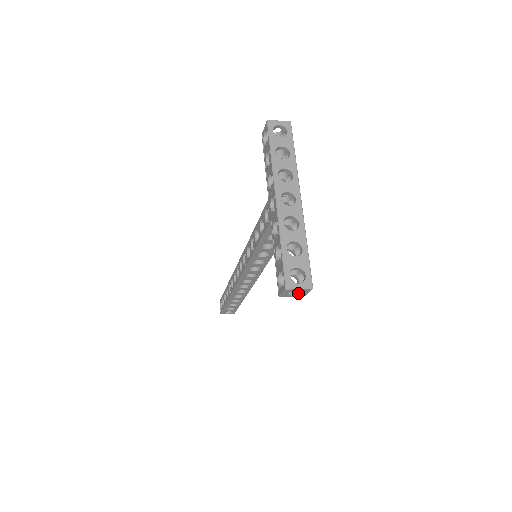
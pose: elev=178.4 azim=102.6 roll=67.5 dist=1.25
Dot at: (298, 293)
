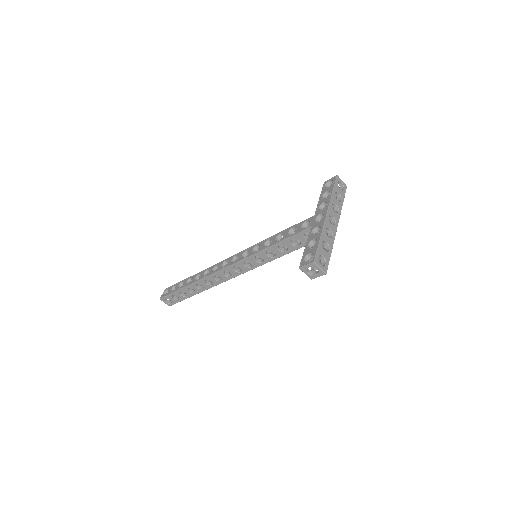
Dot at: (311, 273)
